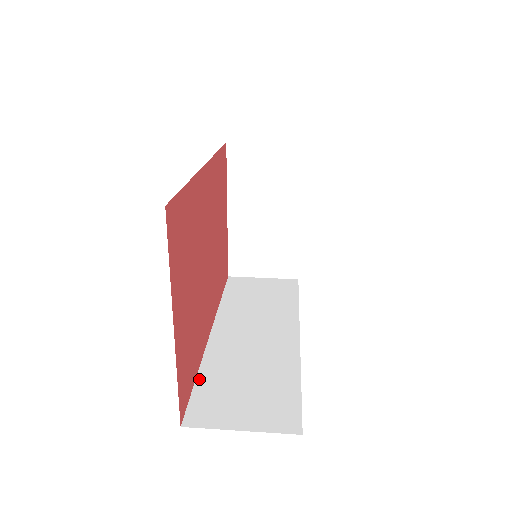
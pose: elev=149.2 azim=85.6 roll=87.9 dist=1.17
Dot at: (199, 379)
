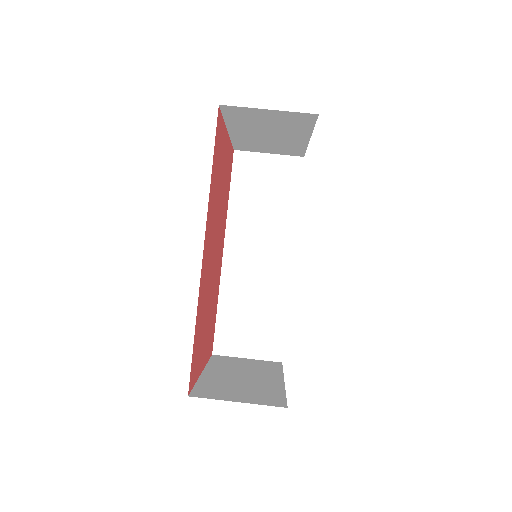
Dot at: (219, 312)
